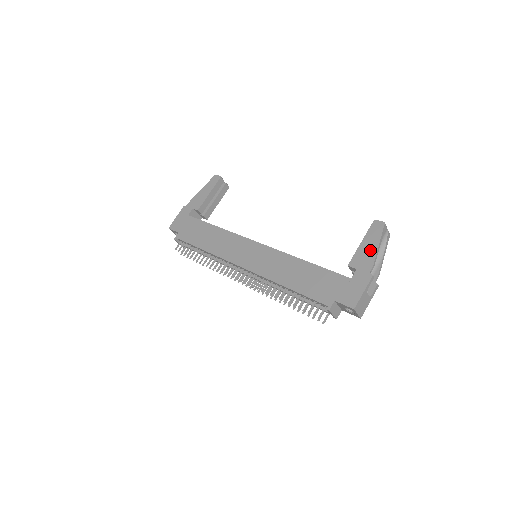
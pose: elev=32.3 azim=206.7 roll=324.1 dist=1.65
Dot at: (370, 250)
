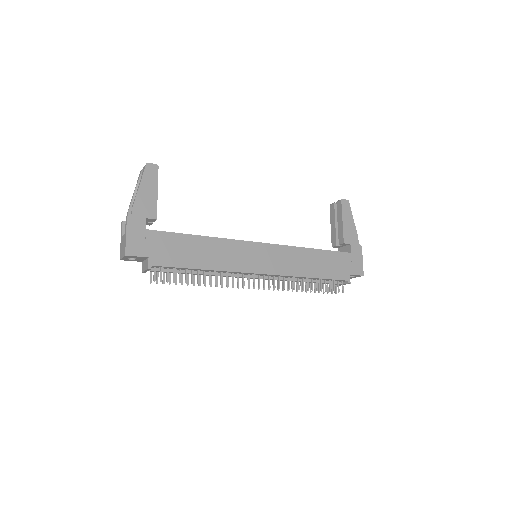
Dot at: (351, 226)
